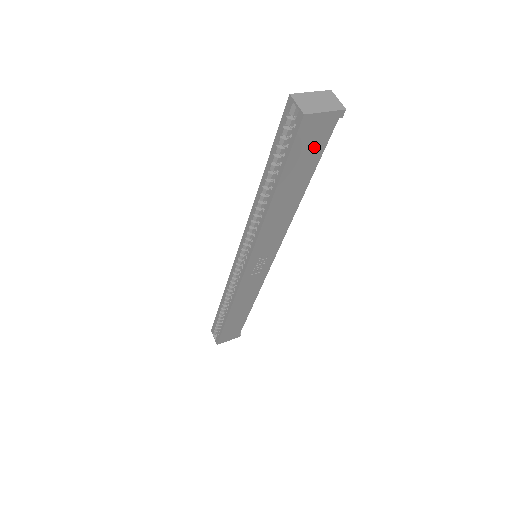
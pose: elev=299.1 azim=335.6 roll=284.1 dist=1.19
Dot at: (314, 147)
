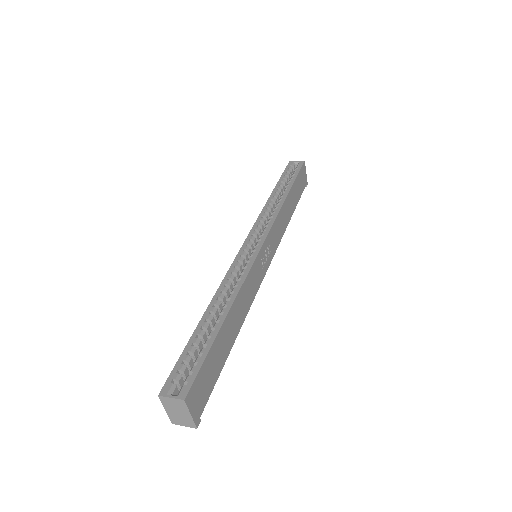
Dot at: (301, 186)
